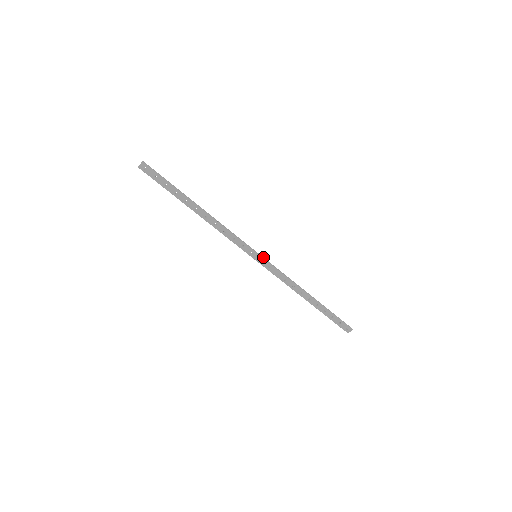
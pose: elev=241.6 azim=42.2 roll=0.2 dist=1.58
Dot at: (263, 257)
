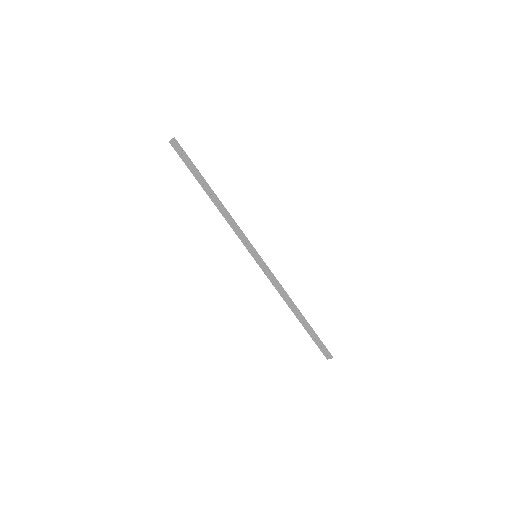
Dot at: (262, 259)
